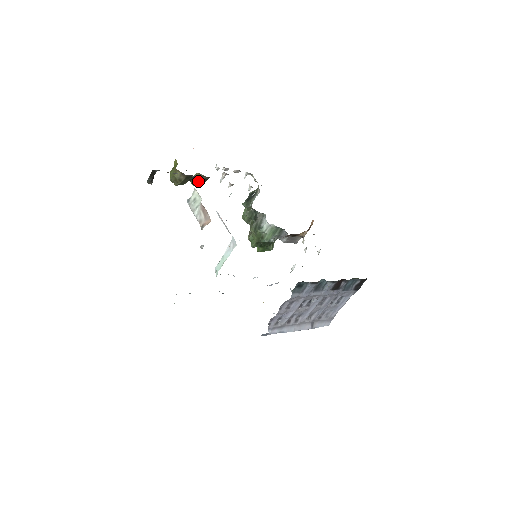
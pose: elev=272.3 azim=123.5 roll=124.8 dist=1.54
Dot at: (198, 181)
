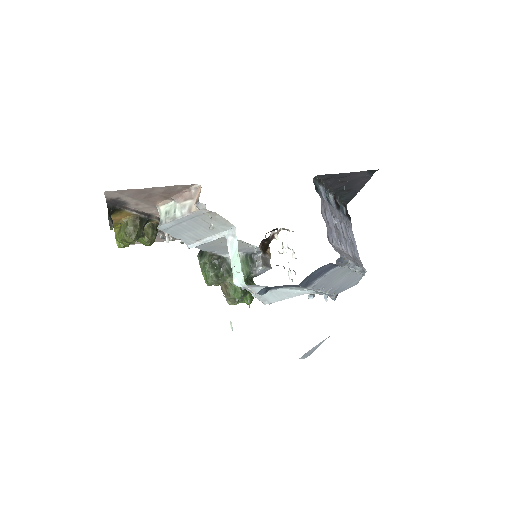
Dot at: (151, 232)
